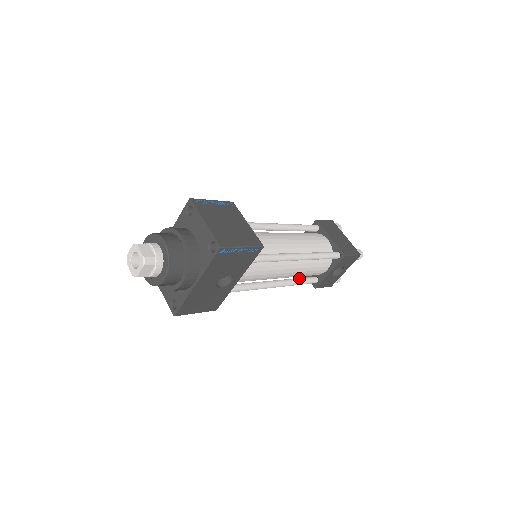
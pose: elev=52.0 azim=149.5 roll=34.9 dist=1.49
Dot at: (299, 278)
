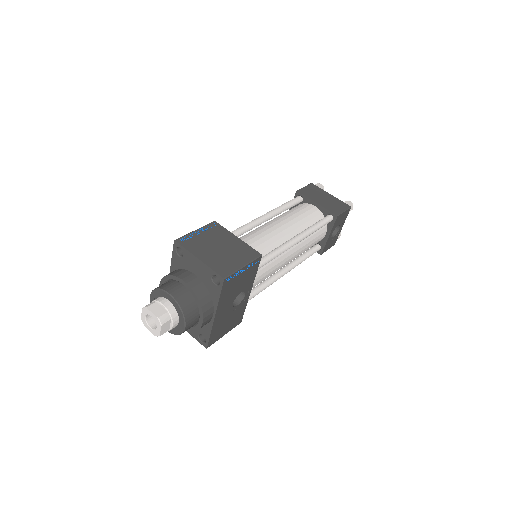
Dot at: (303, 254)
